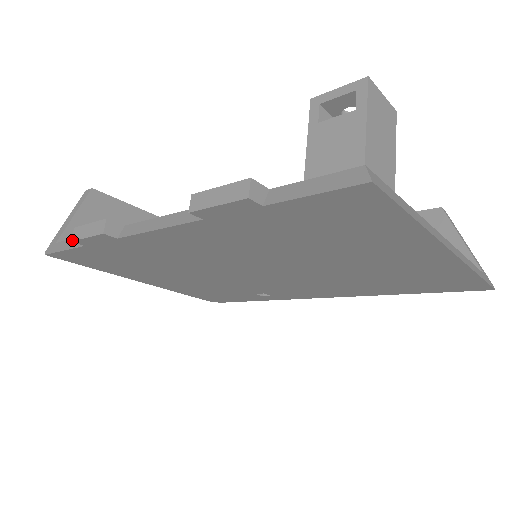
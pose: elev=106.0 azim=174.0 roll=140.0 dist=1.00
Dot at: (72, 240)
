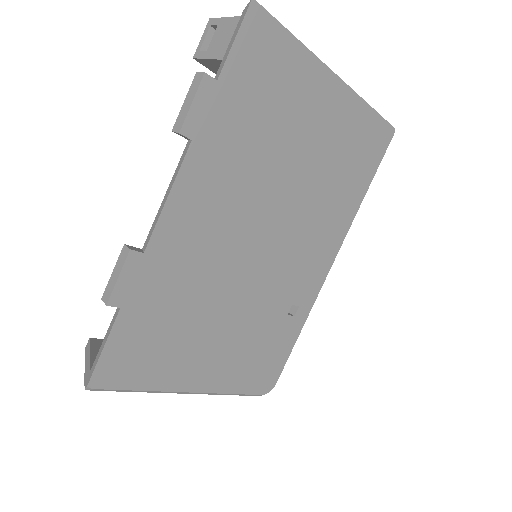
Dot at: (106, 303)
